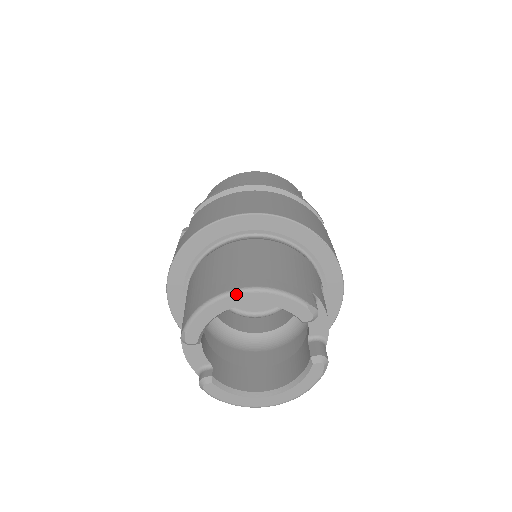
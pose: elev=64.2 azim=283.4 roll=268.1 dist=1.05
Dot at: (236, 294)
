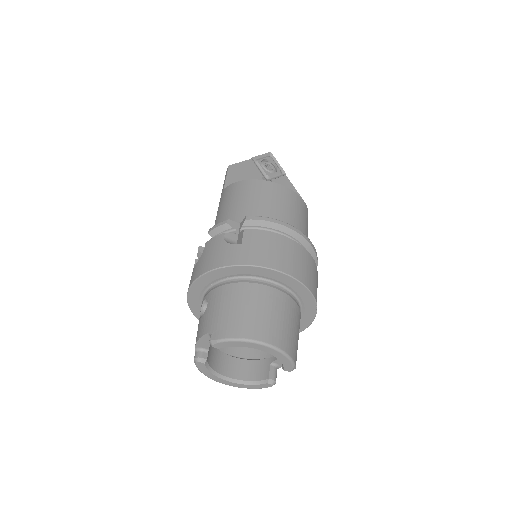
Dot at: (265, 346)
